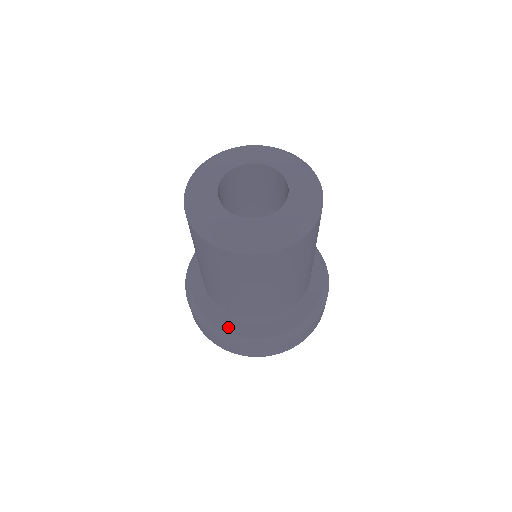
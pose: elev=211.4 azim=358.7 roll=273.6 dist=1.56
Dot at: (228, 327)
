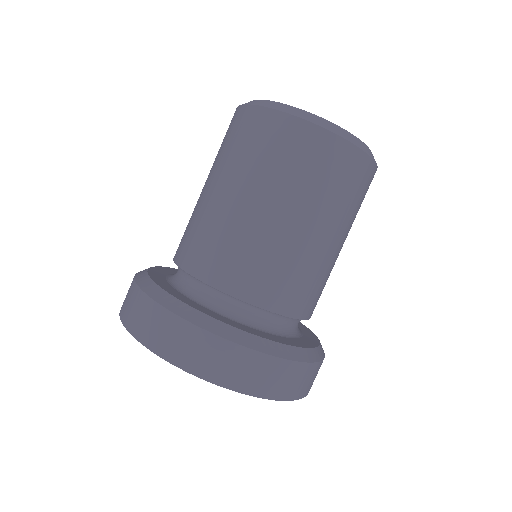
Dot at: (155, 272)
